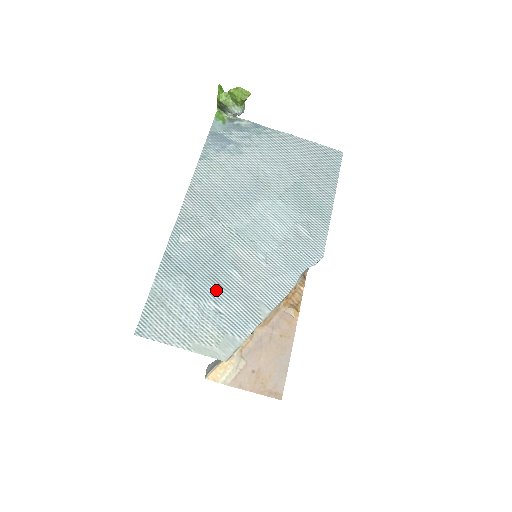
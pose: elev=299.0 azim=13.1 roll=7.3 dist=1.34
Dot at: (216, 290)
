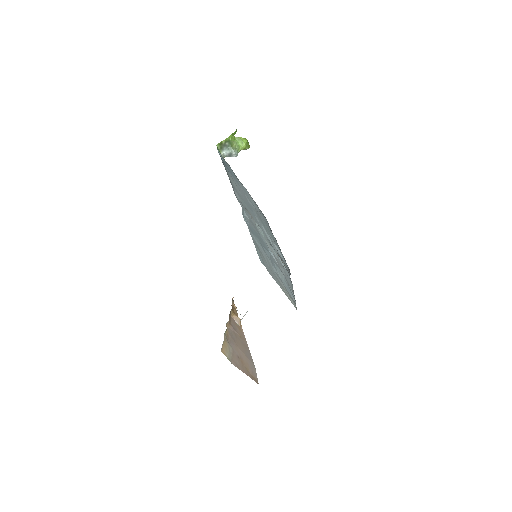
Dot at: (272, 260)
